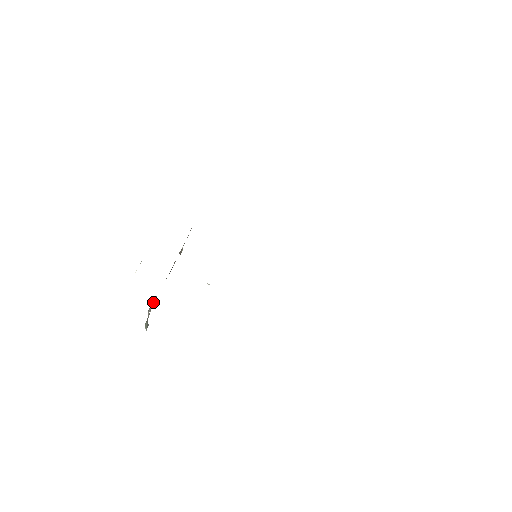
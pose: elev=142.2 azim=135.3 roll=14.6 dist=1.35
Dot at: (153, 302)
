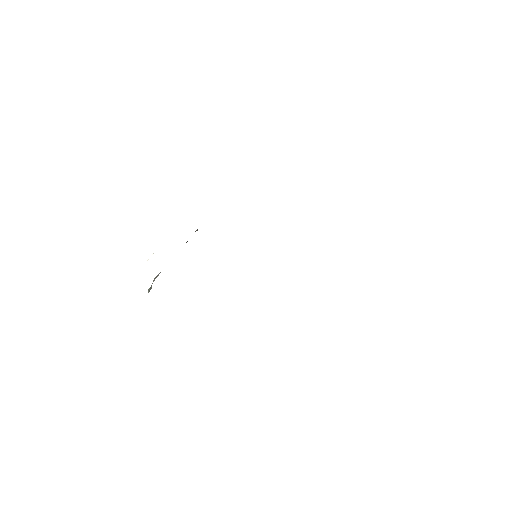
Dot at: occluded
